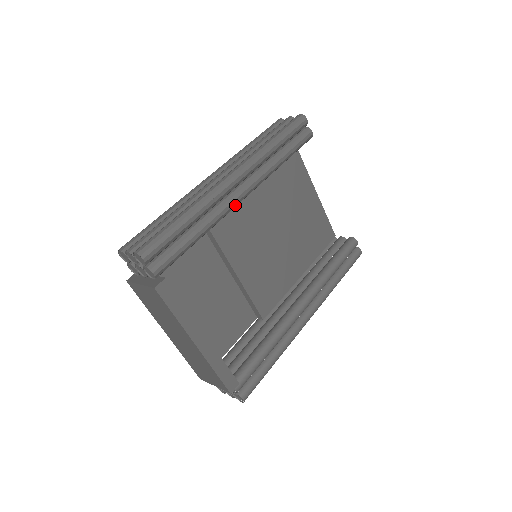
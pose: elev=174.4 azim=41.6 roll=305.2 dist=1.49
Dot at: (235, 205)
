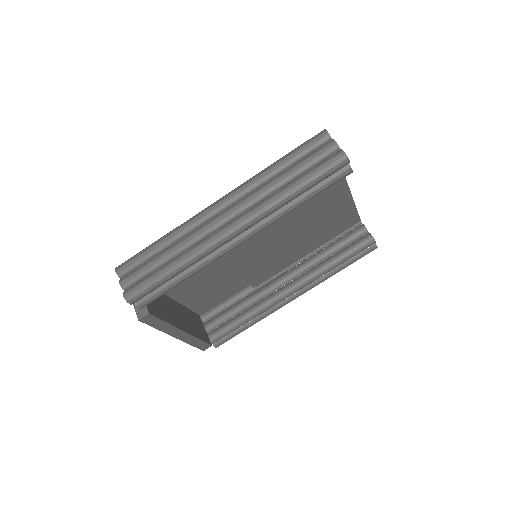
Dot at: (231, 250)
